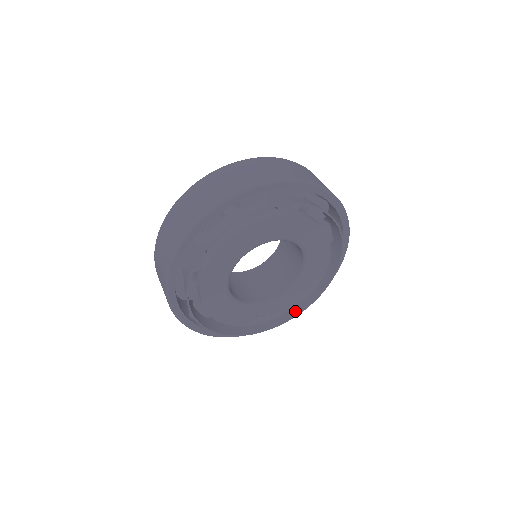
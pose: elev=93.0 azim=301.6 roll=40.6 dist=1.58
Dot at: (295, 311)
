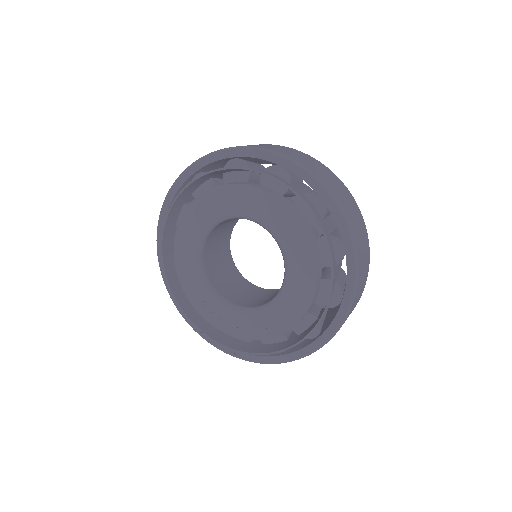
Dot at: (240, 347)
